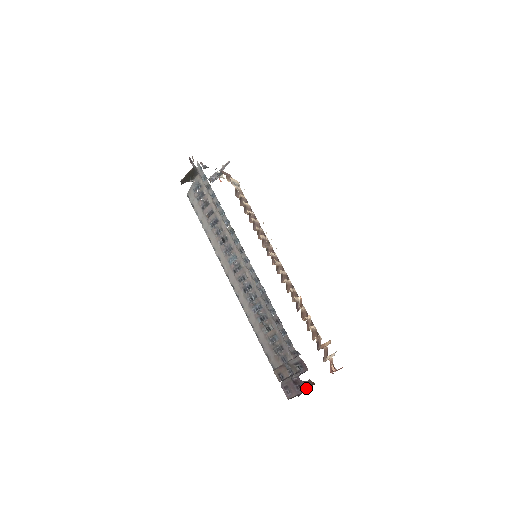
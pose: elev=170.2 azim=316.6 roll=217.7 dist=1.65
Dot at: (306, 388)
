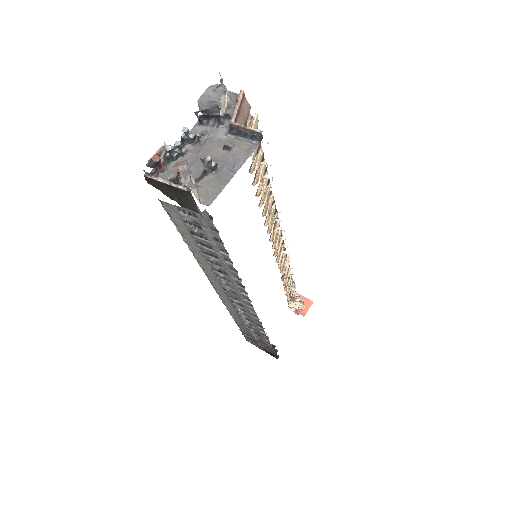
Dot at: occluded
